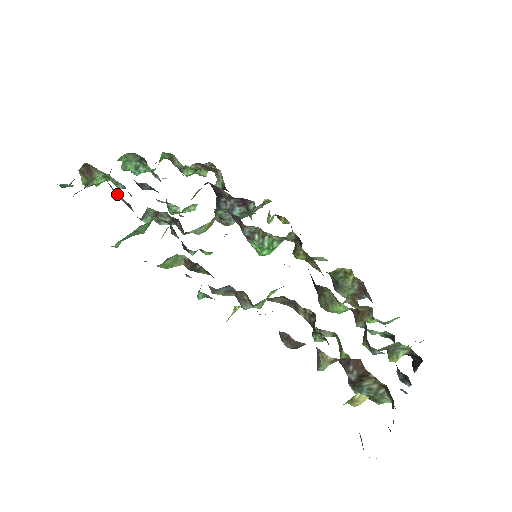
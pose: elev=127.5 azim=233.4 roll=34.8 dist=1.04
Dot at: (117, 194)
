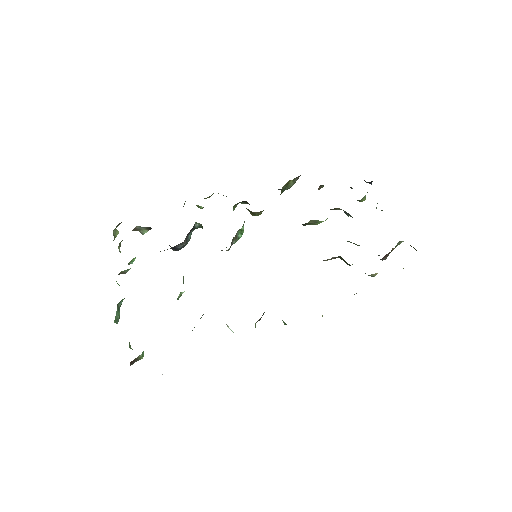
Dot at: occluded
